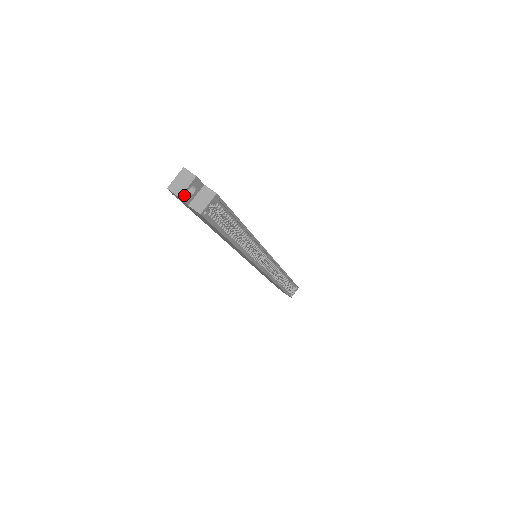
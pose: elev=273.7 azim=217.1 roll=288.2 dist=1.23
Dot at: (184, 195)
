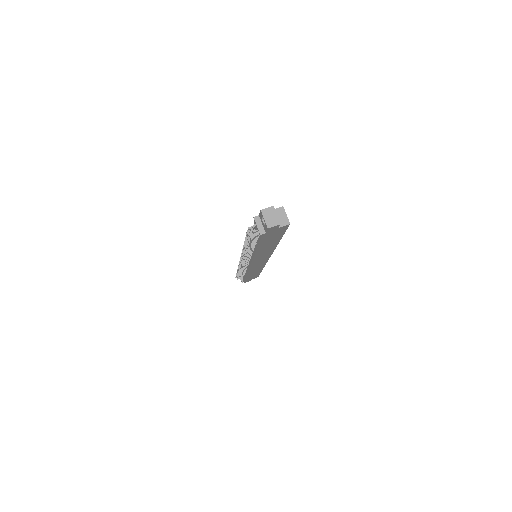
Dot at: (278, 222)
